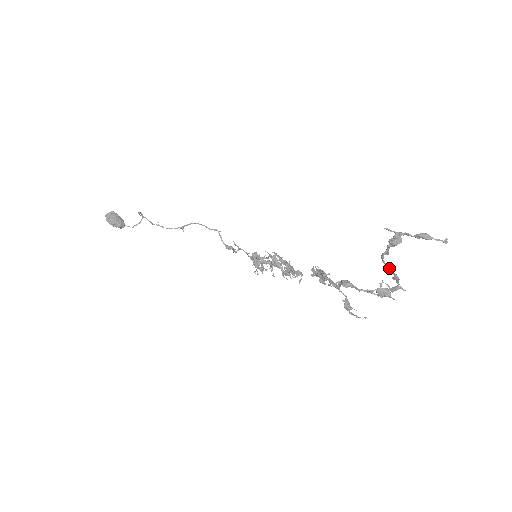
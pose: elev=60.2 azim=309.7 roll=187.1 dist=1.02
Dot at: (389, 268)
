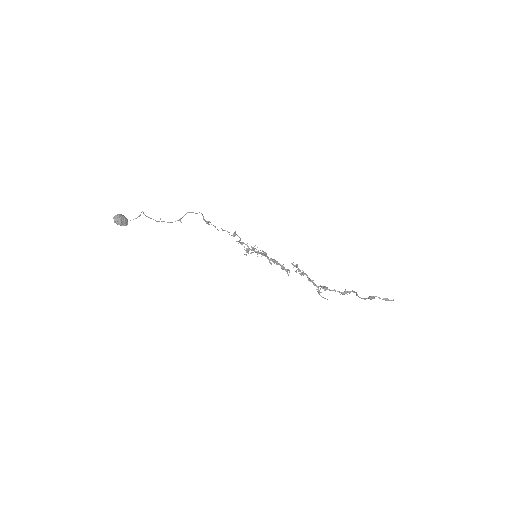
Dot at: (357, 295)
